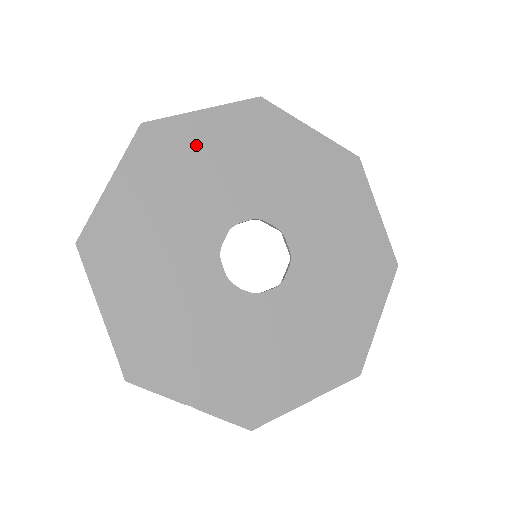
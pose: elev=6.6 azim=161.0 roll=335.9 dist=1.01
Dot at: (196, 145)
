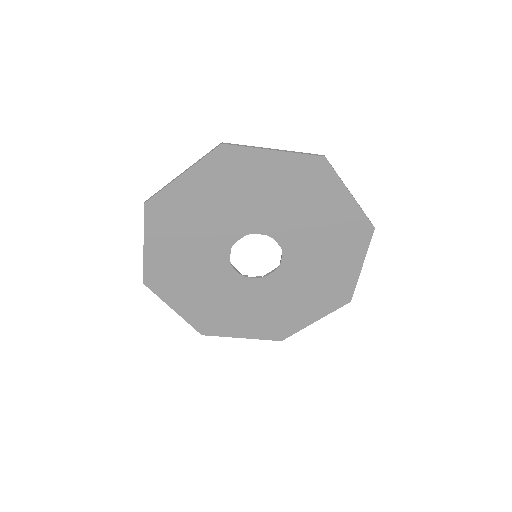
Dot at: (187, 202)
